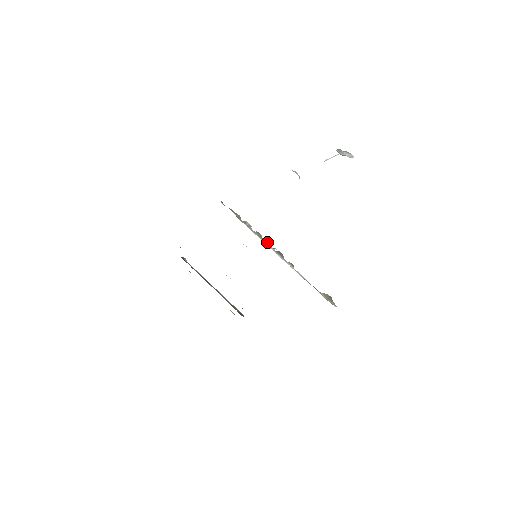
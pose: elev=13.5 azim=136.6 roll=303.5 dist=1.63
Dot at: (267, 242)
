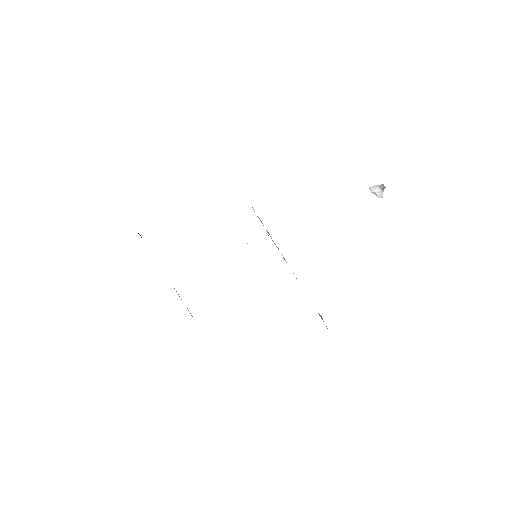
Dot at: occluded
